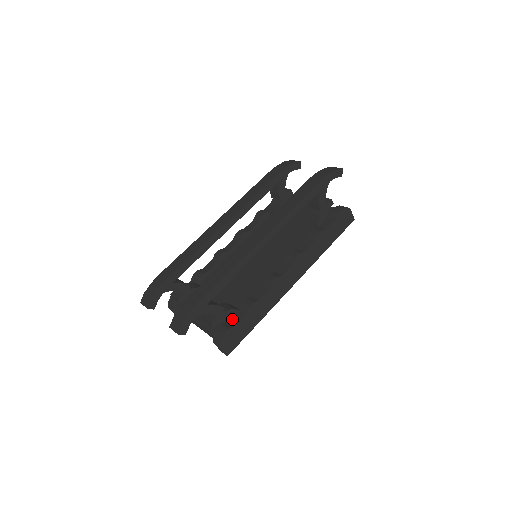
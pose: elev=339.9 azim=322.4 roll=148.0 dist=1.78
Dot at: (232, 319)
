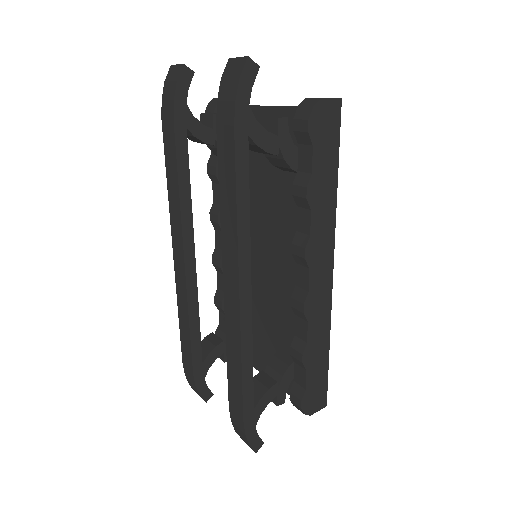
Dot at: (296, 378)
